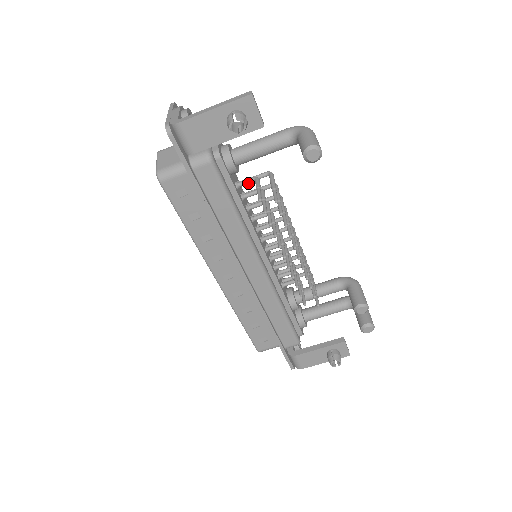
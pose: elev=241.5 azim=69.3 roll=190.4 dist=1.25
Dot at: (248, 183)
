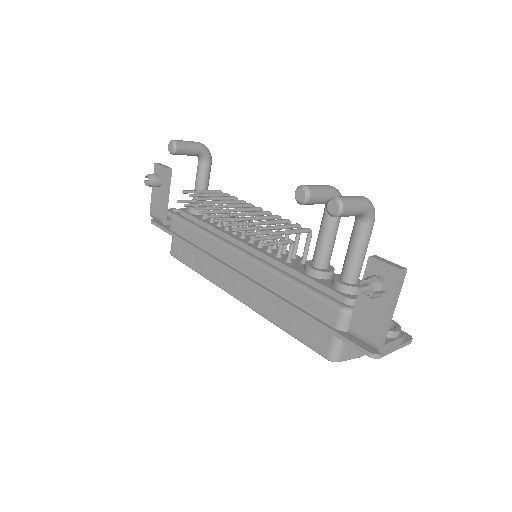
Dot at: occluded
